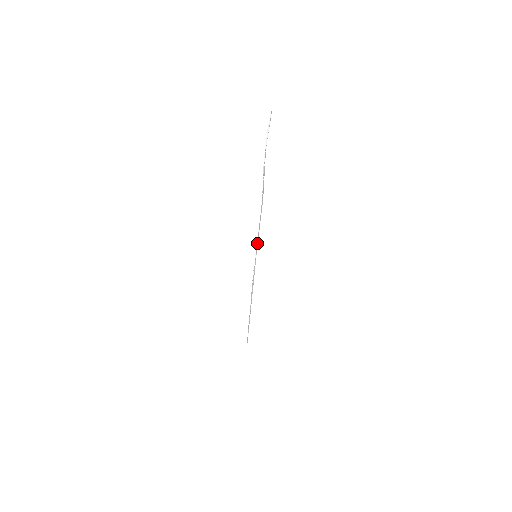
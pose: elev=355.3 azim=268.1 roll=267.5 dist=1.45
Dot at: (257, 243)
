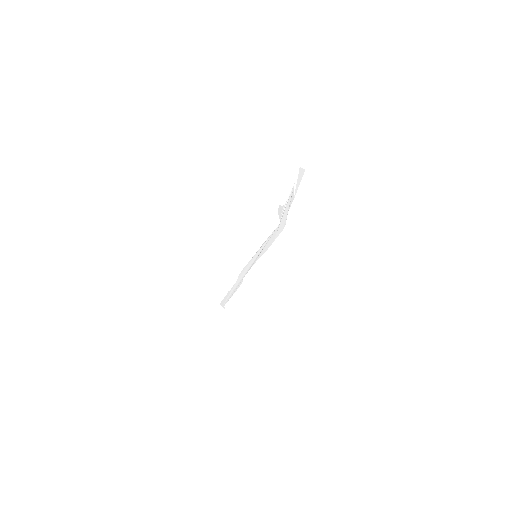
Dot at: (264, 251)
